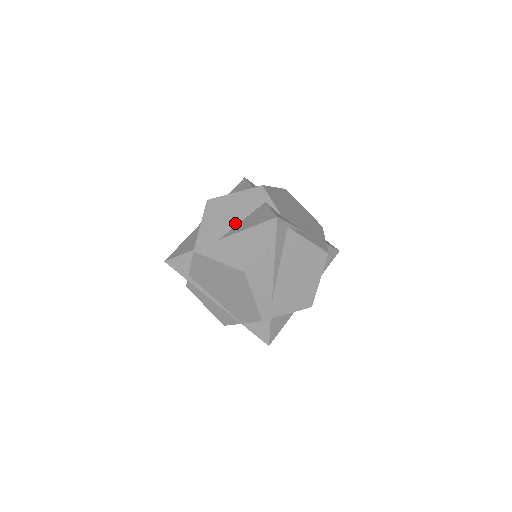
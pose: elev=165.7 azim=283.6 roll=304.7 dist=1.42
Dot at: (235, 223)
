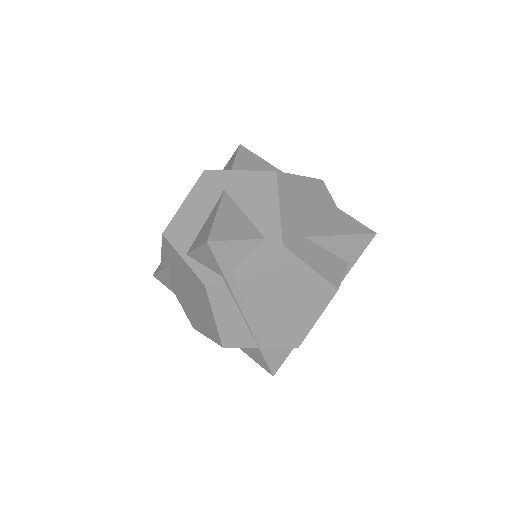
Dot at: (313, 219)
